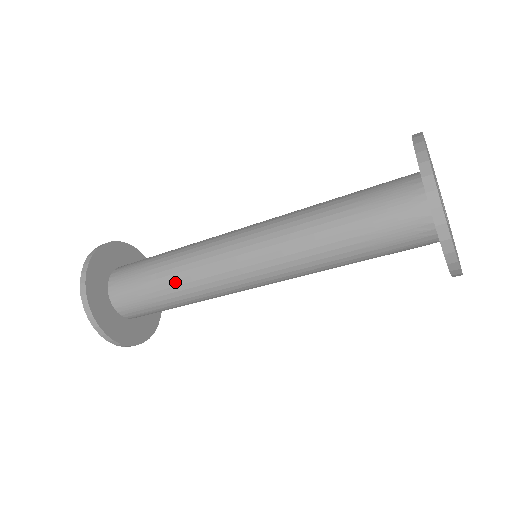
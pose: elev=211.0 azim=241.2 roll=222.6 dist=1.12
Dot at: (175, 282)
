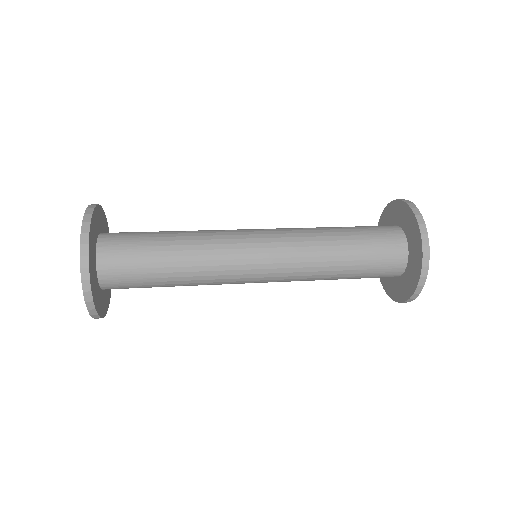
Dot at: (185, 278)
